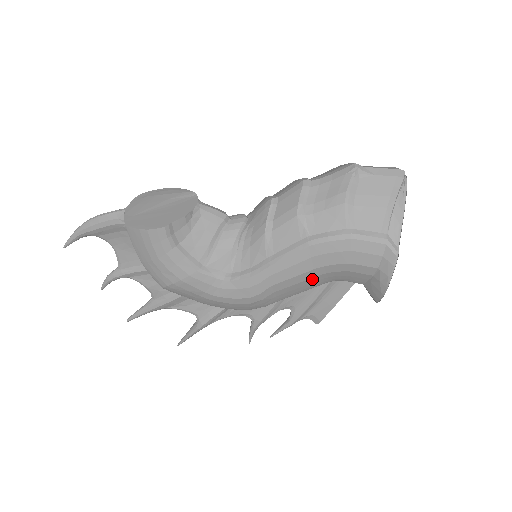
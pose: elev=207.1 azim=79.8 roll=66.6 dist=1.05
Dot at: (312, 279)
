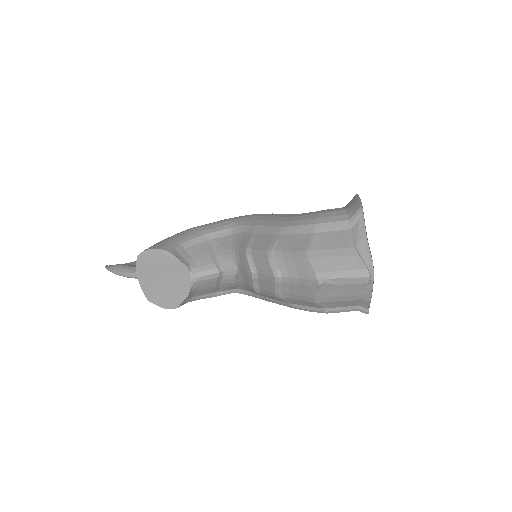
Dot at: occluded
